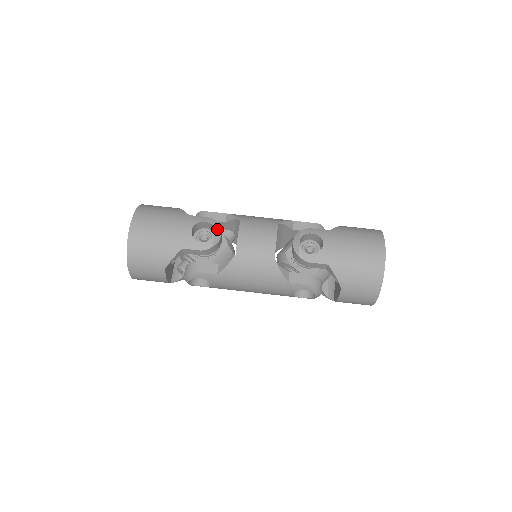
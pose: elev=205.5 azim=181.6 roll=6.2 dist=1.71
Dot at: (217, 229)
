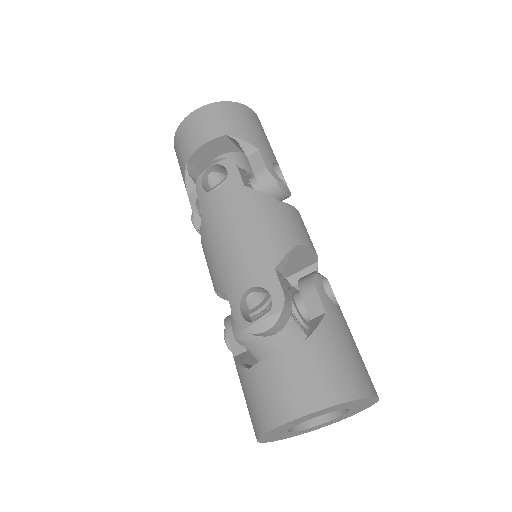
Dot at: (288, 190)
